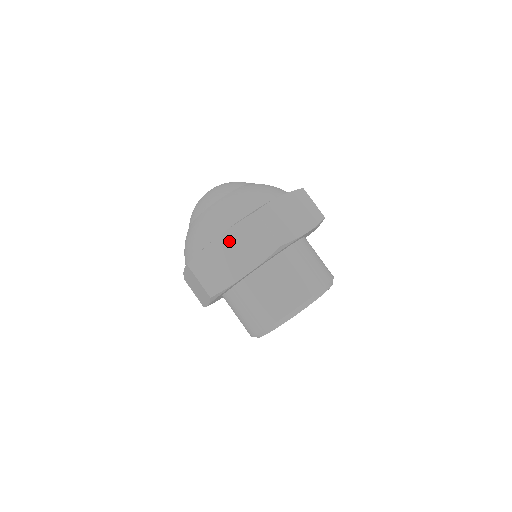
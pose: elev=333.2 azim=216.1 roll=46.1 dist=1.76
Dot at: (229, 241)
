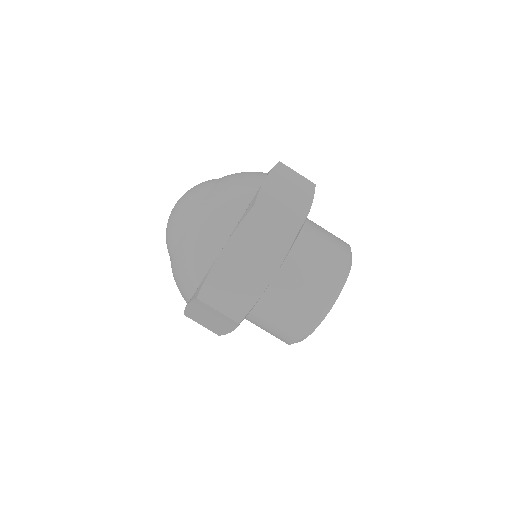
Dot at: (236, 251)
